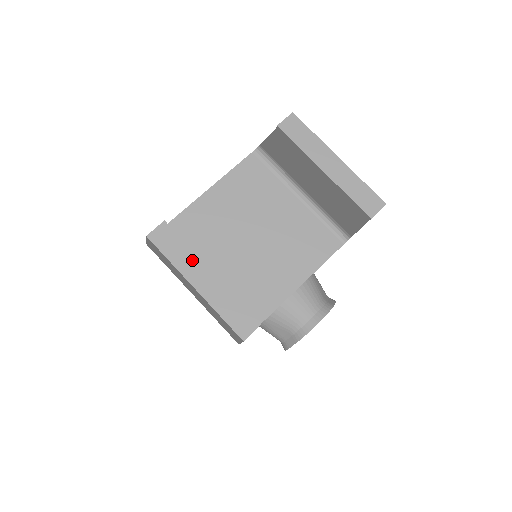
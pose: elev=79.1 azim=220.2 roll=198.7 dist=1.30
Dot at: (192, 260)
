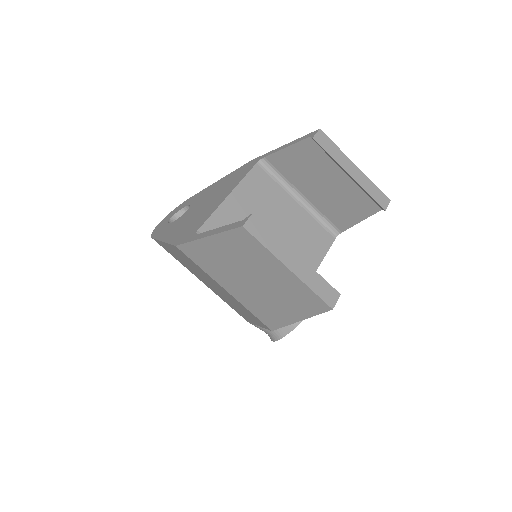
Dot at: (282, 246)
